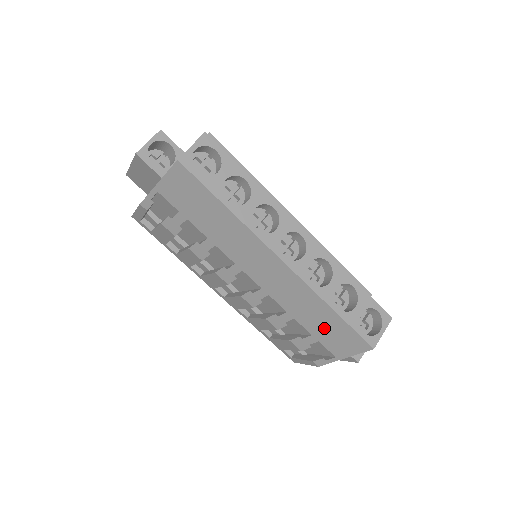
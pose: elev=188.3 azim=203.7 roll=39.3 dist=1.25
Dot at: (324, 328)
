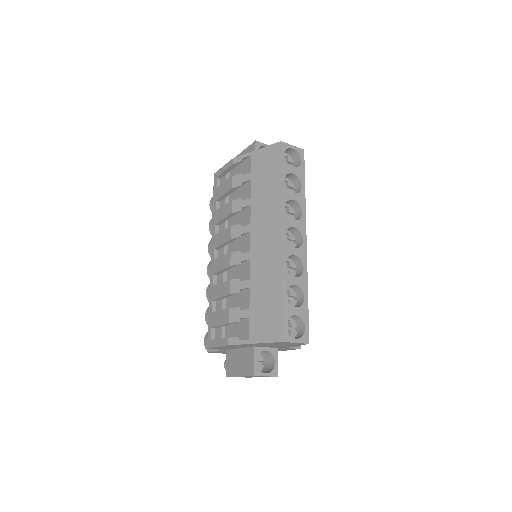
Dot at: (263, 306)
